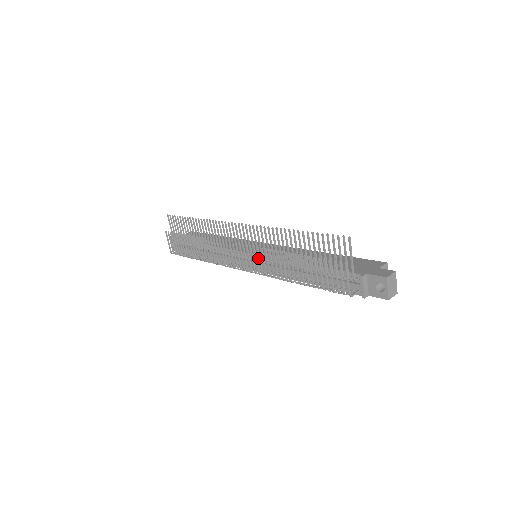
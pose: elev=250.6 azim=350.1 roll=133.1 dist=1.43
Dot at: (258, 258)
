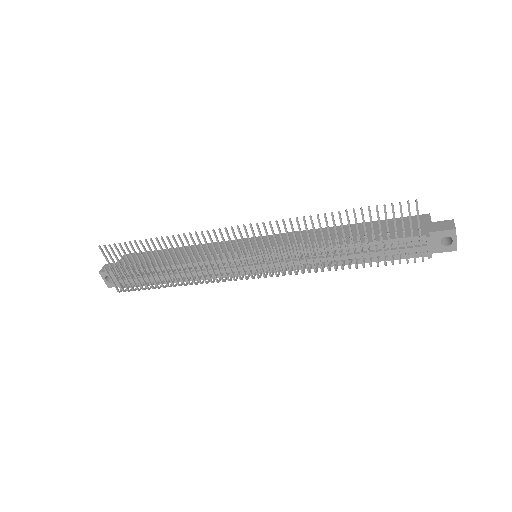
Dot at: (274, 258)
